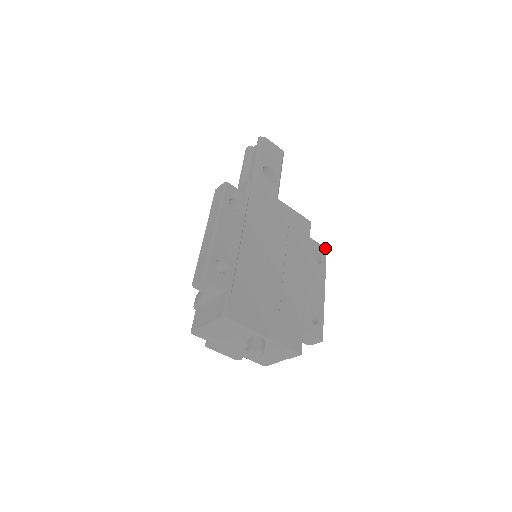
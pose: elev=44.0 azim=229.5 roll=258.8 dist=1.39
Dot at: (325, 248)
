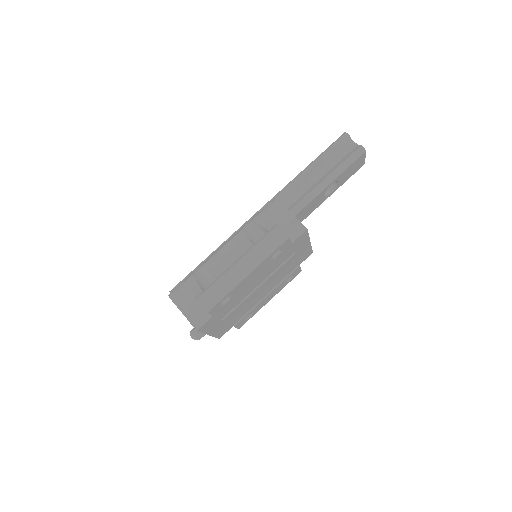
Dot at: occluded
